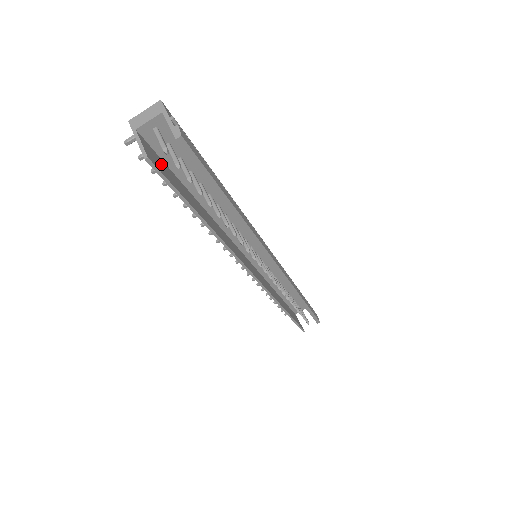
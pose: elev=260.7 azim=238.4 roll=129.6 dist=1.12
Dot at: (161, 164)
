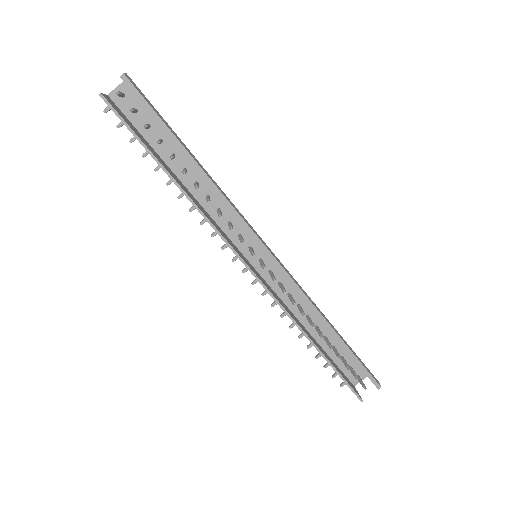
Dot at: (126, 119)
